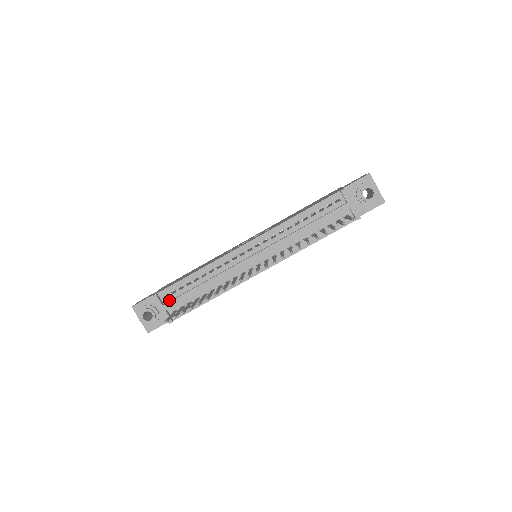
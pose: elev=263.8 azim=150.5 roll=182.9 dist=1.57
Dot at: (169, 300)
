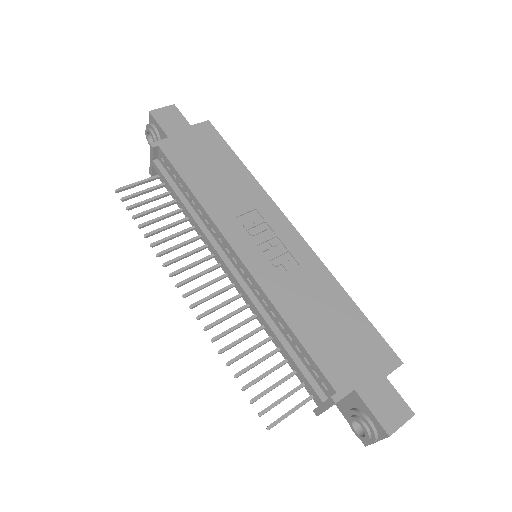
Dot at: (163, 164)
